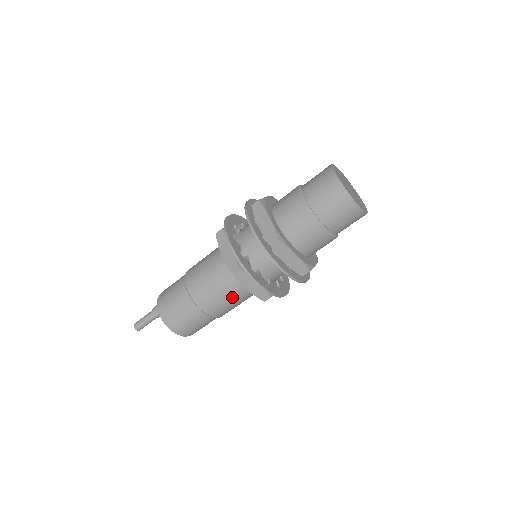
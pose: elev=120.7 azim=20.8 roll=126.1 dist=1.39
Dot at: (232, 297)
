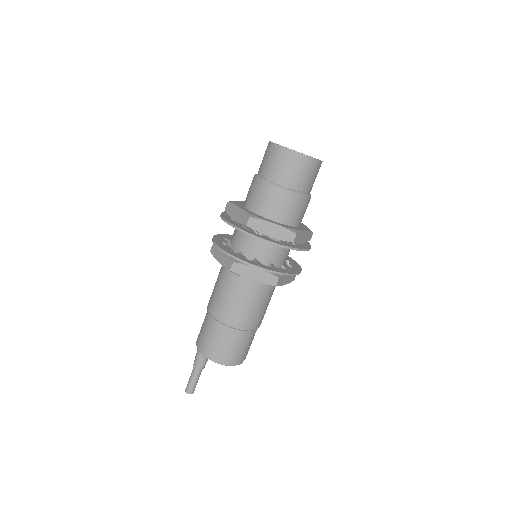
Dot at: (270, 299)
